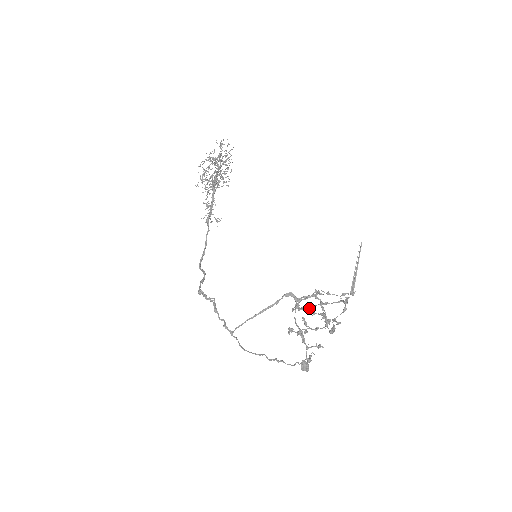
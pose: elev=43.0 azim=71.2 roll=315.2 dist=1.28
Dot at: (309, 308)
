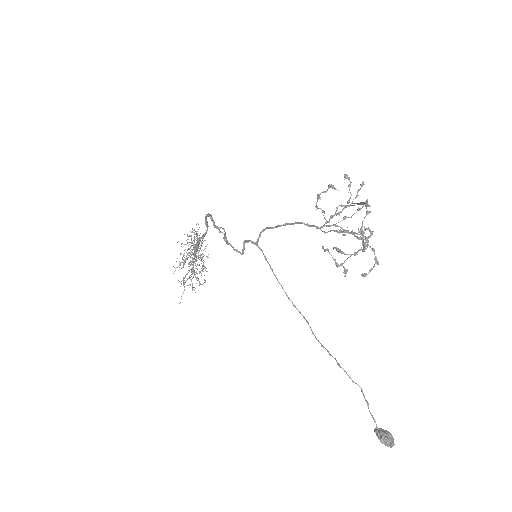
Dot at: (333, 215)
